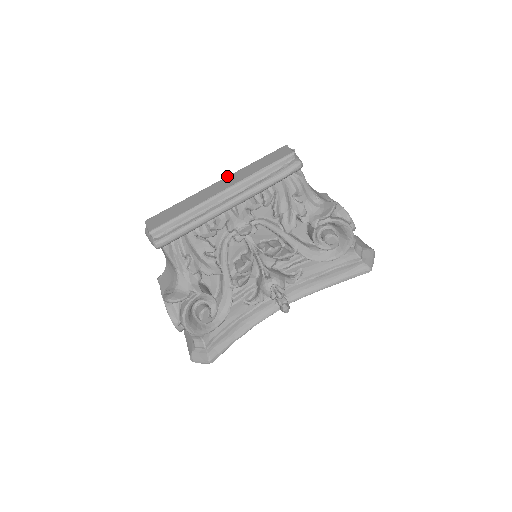
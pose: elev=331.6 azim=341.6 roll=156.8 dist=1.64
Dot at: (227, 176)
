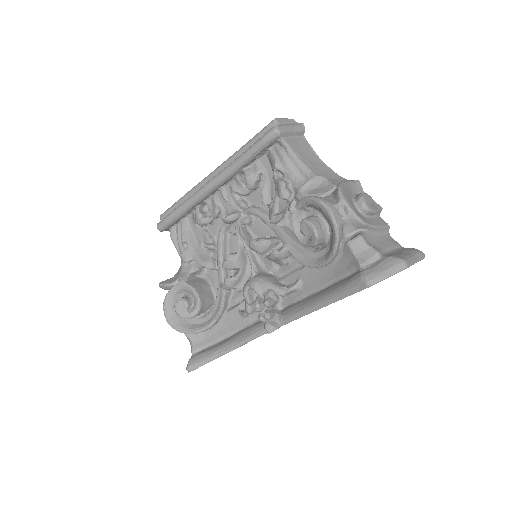
Dot at: occluded
